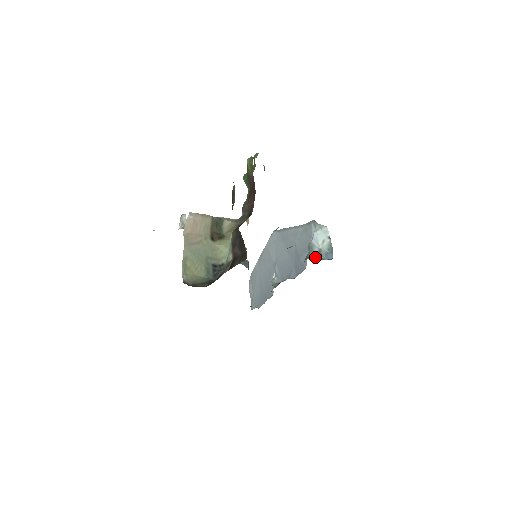
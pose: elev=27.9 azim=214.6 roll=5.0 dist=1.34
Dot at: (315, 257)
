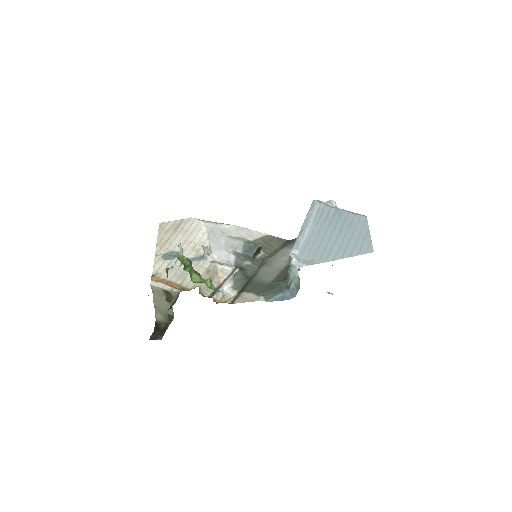
Dot at: (288, 284)
